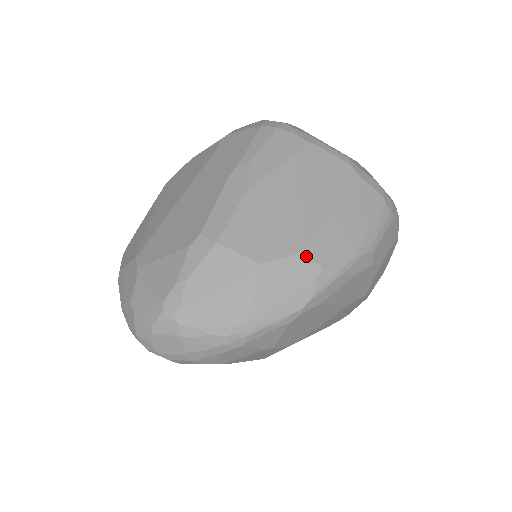
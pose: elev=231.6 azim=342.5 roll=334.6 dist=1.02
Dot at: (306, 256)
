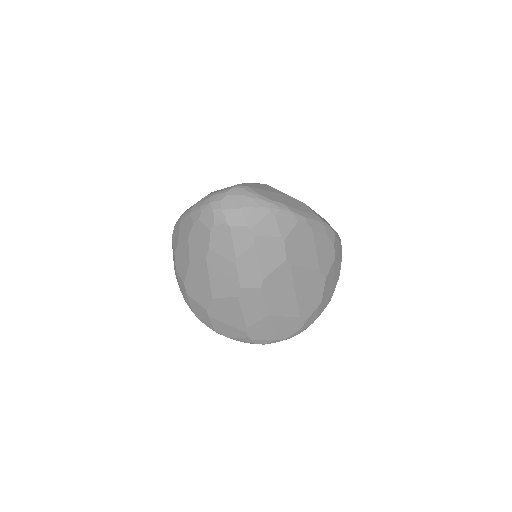
Dot at: (307, 206)
